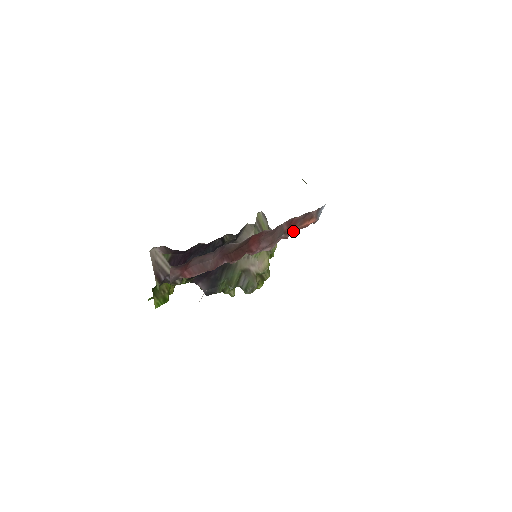
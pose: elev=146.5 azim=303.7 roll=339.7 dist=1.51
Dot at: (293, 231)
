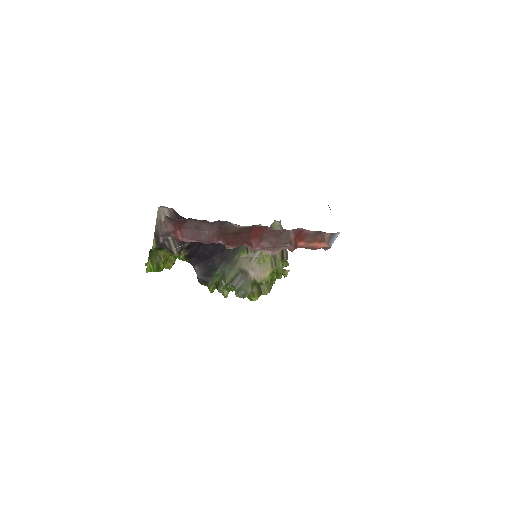
Dot at: (300, 246)
